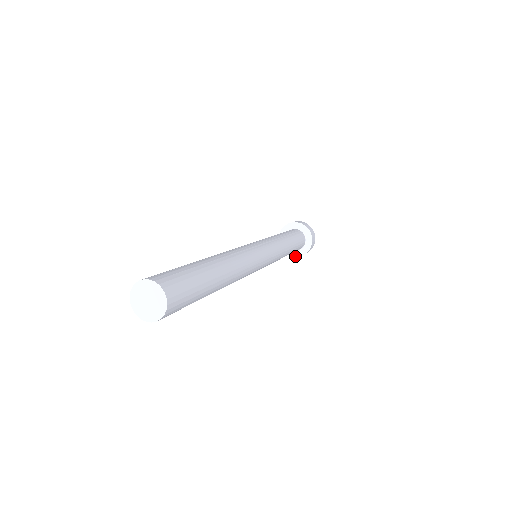
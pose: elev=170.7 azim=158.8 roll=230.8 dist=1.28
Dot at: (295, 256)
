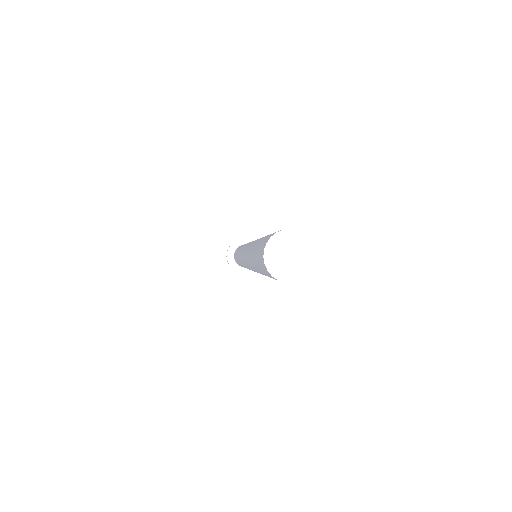
Dot at: occluded
